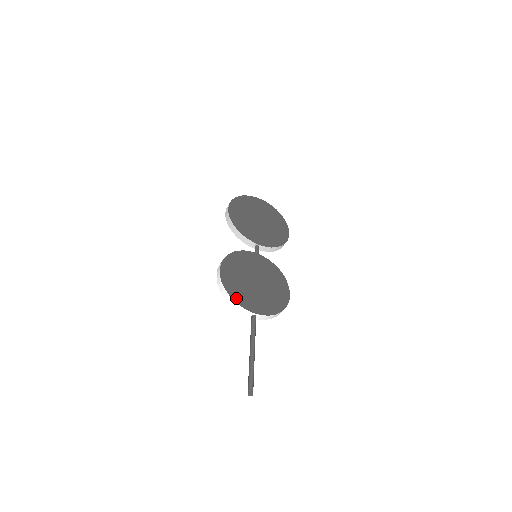
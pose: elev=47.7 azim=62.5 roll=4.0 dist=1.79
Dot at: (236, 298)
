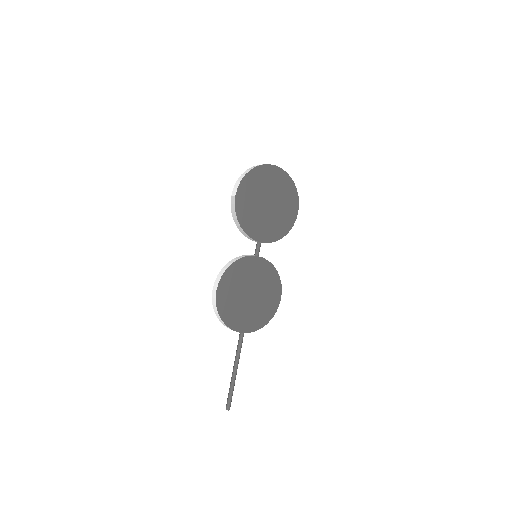
Dot at: (228, 322)
